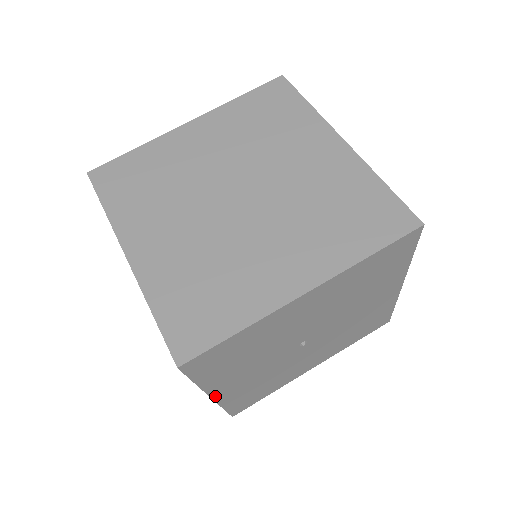
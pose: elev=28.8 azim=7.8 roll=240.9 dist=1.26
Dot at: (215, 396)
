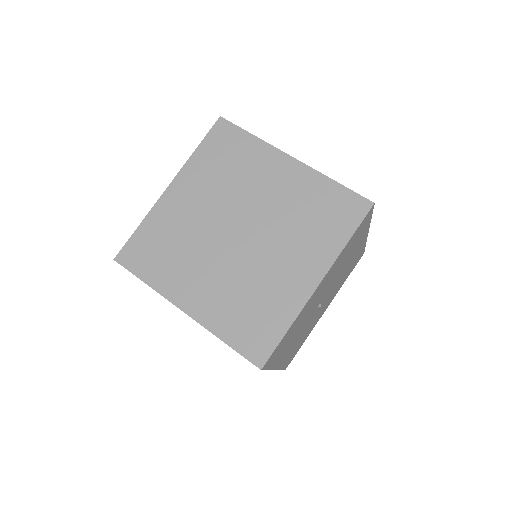
Dot at: (277, 367)
